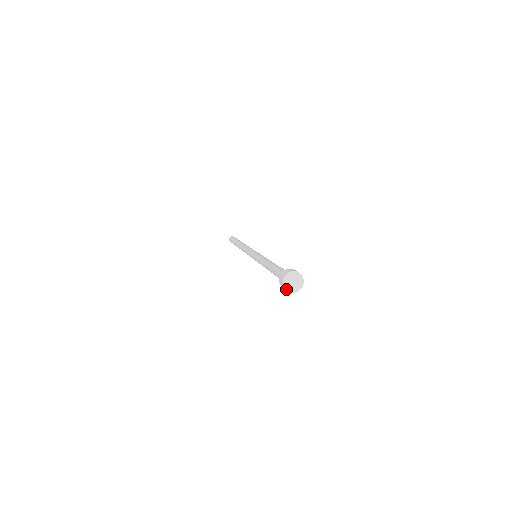
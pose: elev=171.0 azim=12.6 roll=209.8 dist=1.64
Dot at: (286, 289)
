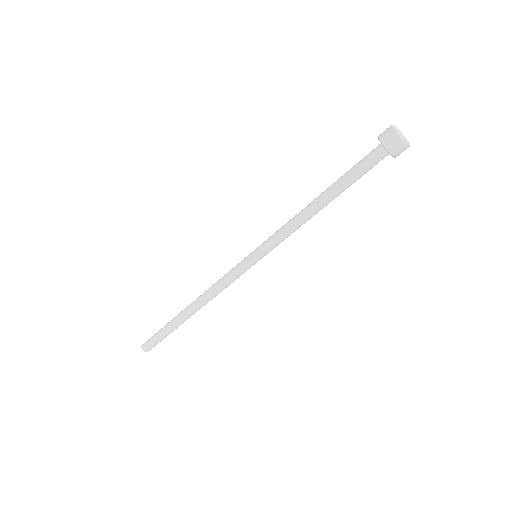
Dot at: (404, 140)
